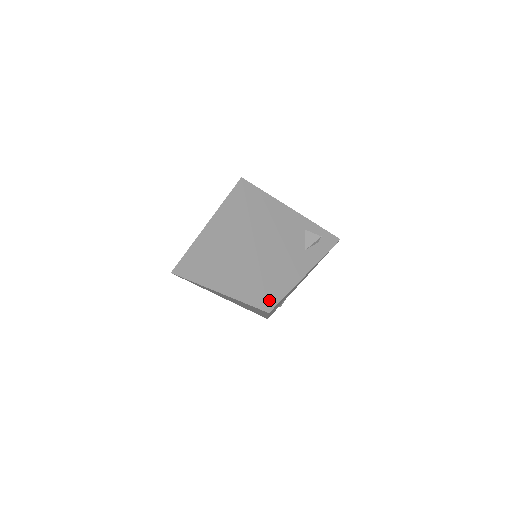
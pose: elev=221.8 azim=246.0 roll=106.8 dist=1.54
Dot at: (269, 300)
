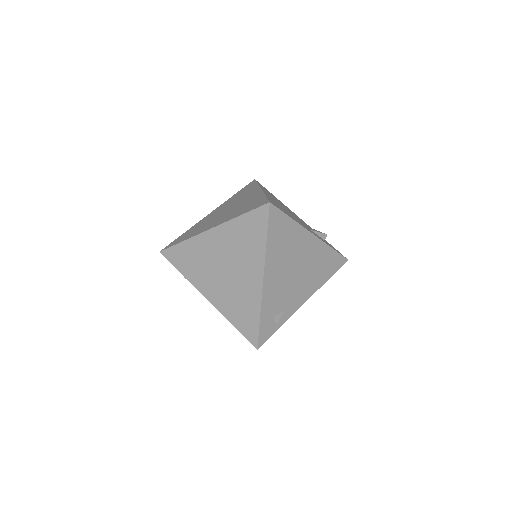
Dot at: (271, 202)
